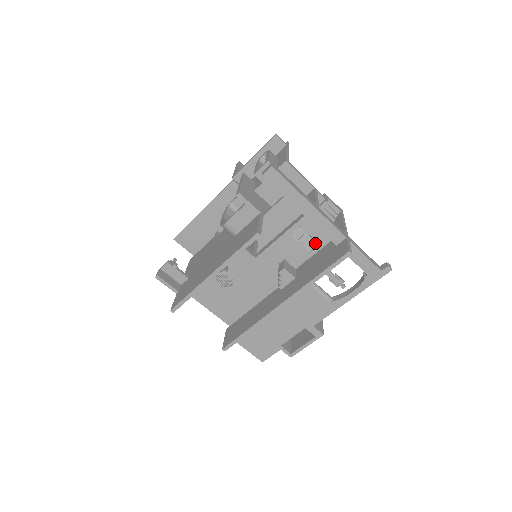
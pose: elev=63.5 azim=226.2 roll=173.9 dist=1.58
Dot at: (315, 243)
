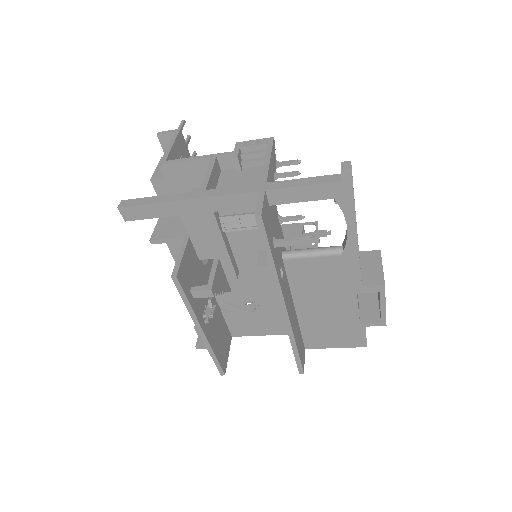
Dot at: occluded
